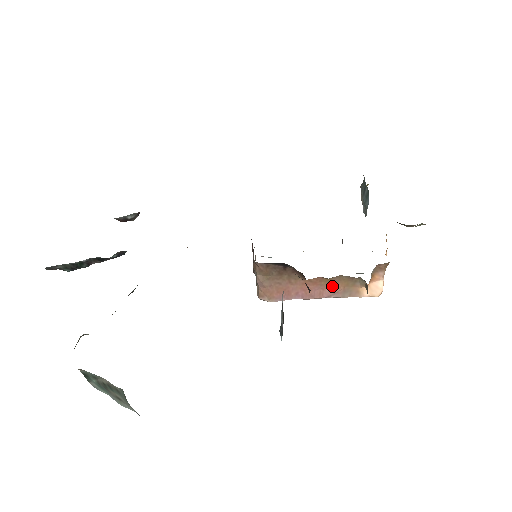
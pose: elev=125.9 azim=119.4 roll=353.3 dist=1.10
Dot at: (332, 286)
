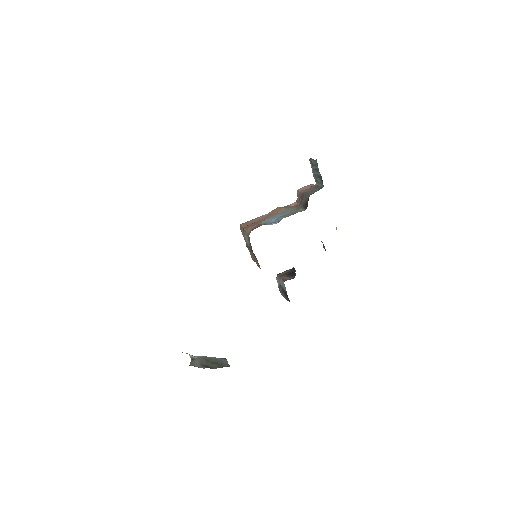
Dot at: occluded
